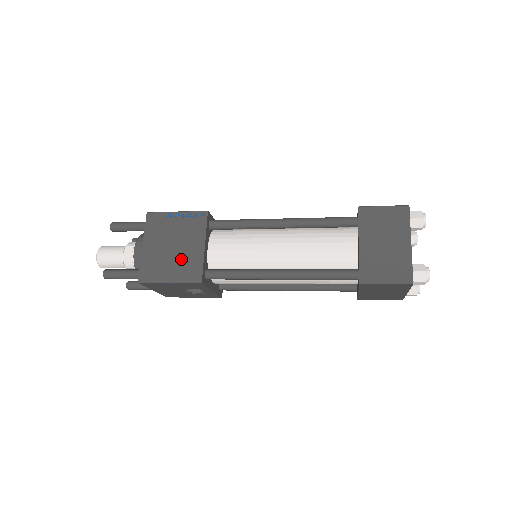
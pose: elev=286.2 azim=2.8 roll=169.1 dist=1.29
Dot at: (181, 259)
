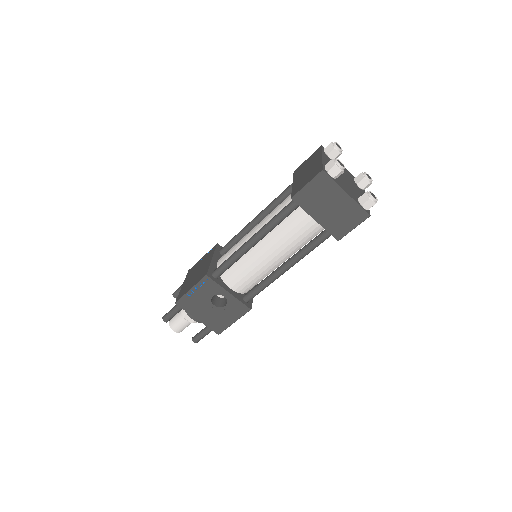
Dot at: (199, 274)
